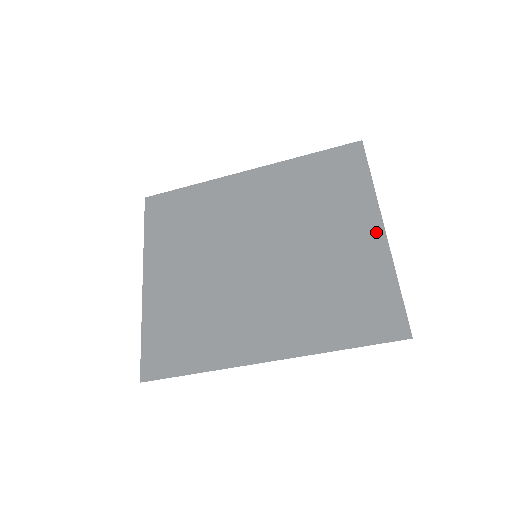
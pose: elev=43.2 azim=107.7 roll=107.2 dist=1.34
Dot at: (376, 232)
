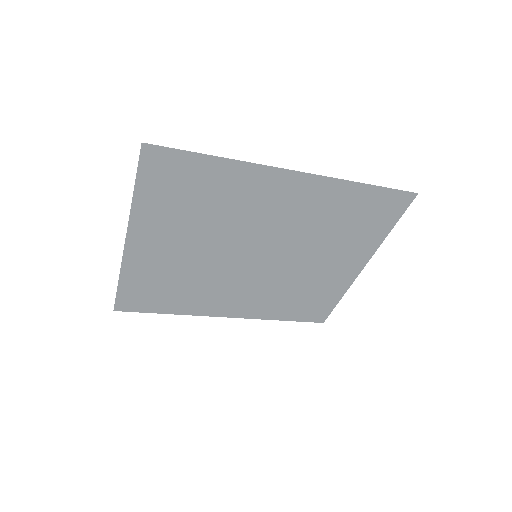
Dot at: (356, 269)
